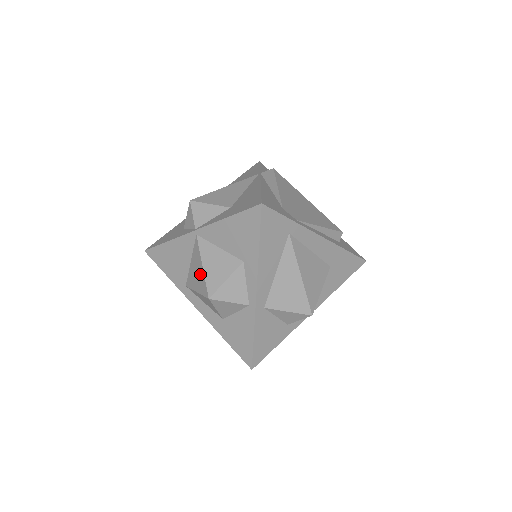
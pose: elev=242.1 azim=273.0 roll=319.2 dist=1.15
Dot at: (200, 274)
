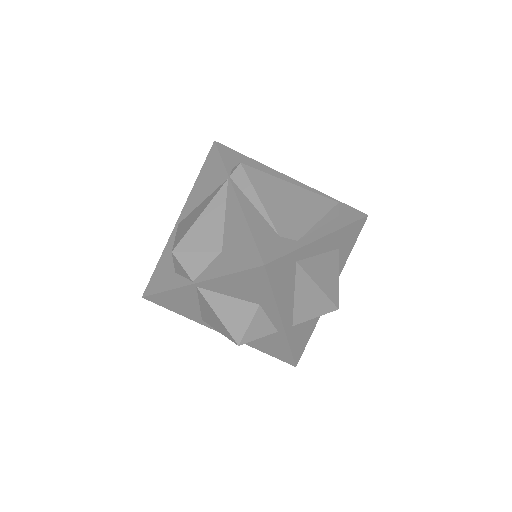
Dot at: (218, 322)
